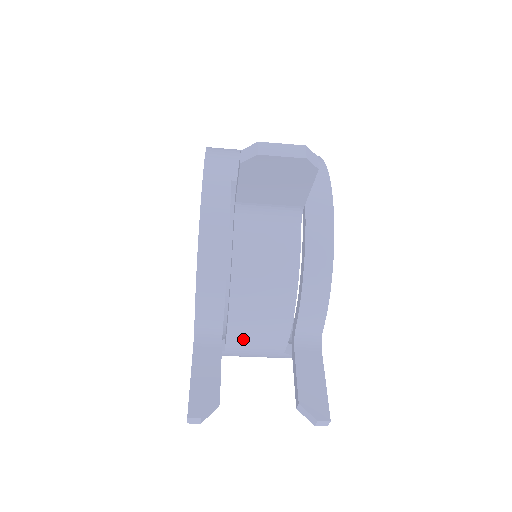
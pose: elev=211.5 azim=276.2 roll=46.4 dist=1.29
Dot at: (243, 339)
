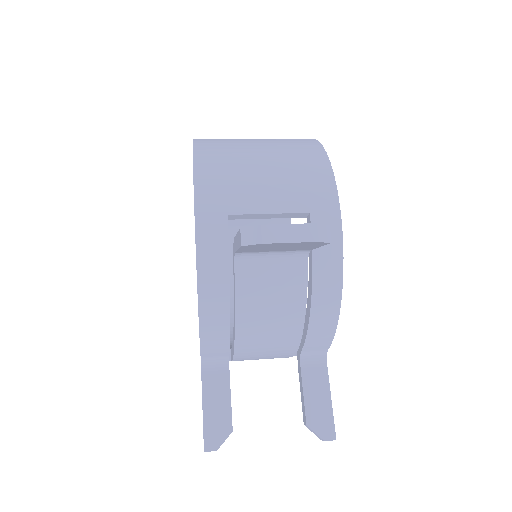
Dot at: (249, 358)
